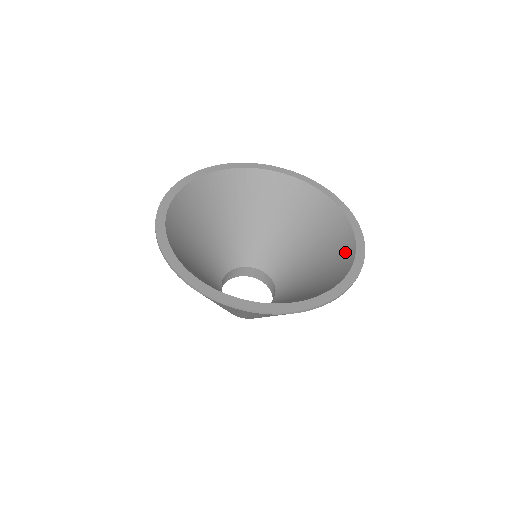
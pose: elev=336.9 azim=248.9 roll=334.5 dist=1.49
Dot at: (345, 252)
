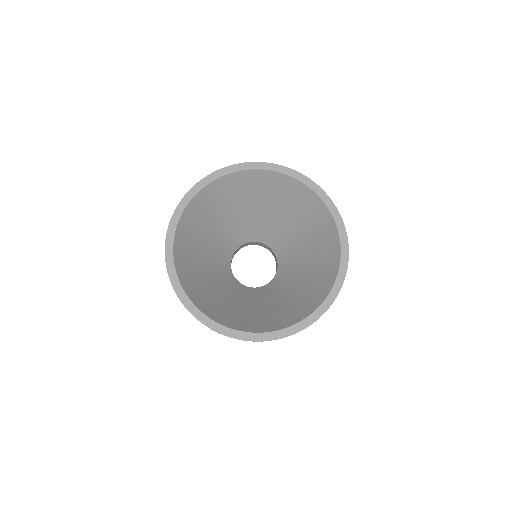
Dot at: (330, 267)
